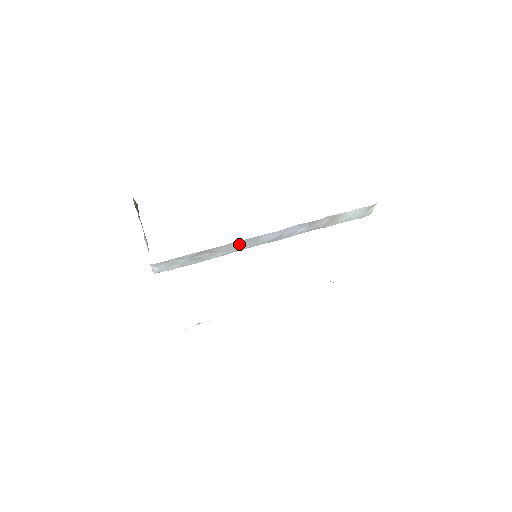
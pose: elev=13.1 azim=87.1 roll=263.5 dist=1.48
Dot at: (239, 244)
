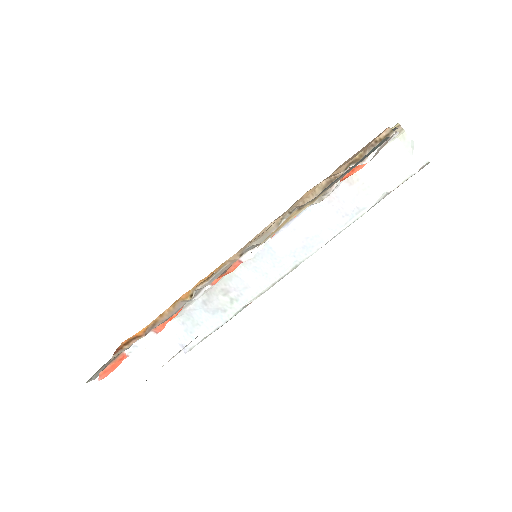
Dot at: (254, 269)
